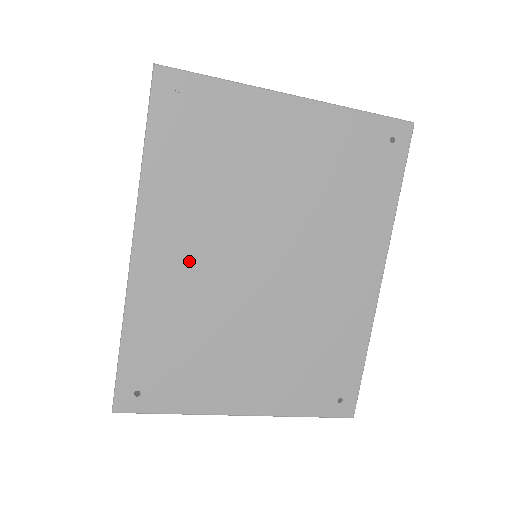
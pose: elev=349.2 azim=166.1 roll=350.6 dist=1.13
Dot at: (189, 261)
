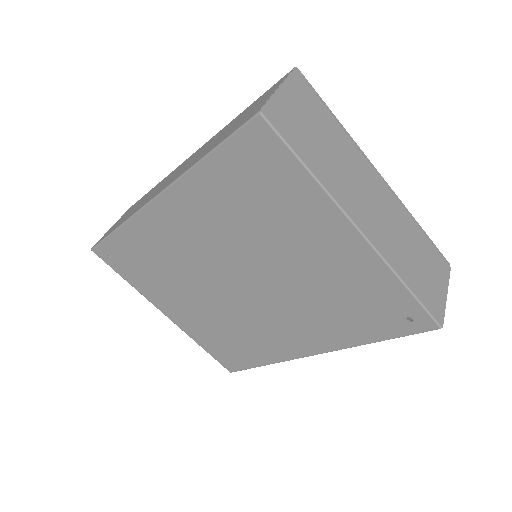
Dot at: (188, 237)
